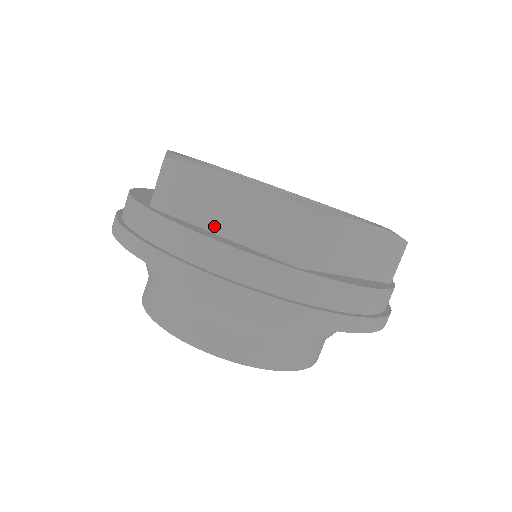
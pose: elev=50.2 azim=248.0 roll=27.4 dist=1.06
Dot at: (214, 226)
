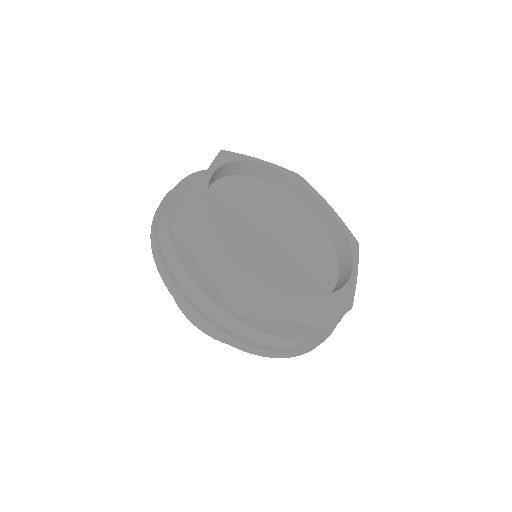
Dot at: (202, 262)
